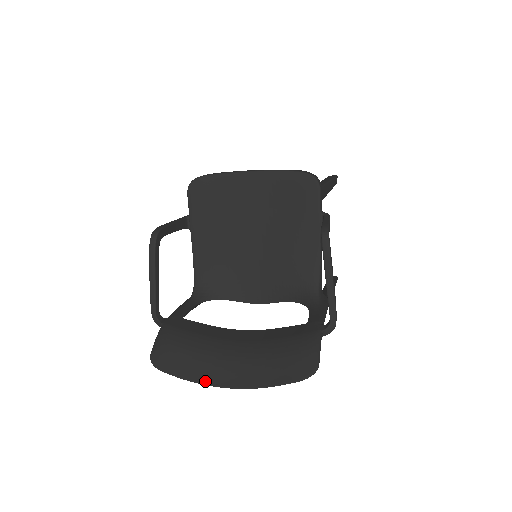
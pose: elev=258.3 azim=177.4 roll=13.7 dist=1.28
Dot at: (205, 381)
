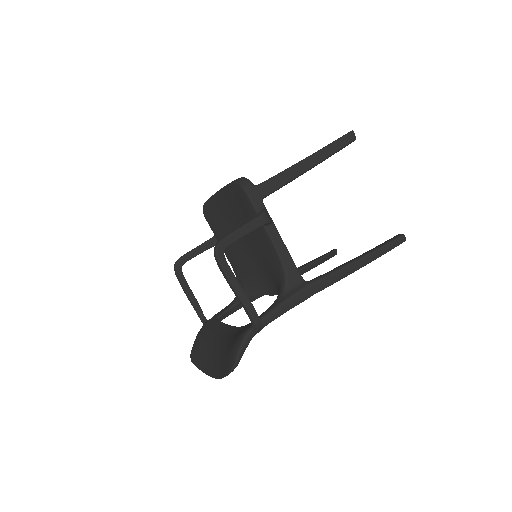
Dot at: (205, 371)
